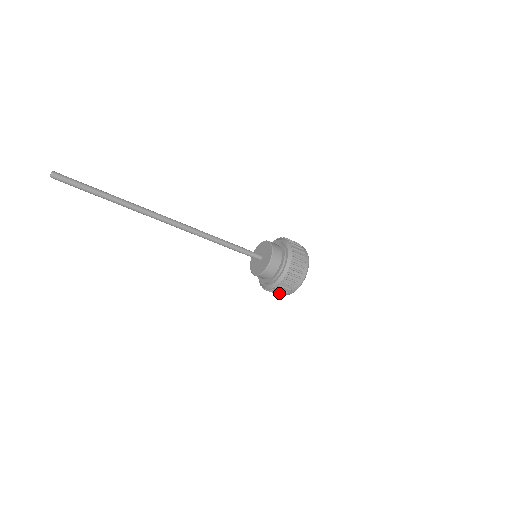
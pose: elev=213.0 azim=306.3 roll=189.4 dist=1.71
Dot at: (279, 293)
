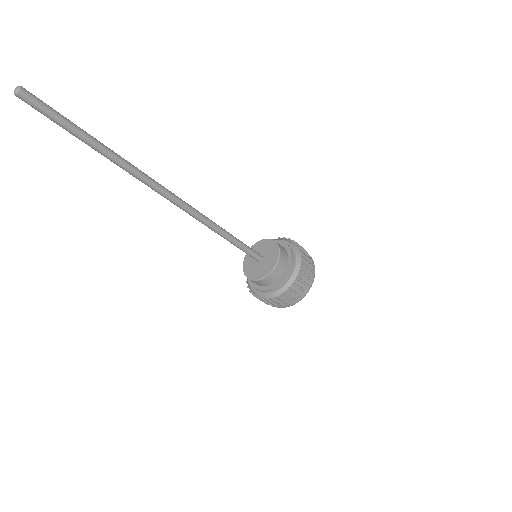
Dot at: (288, 301)
